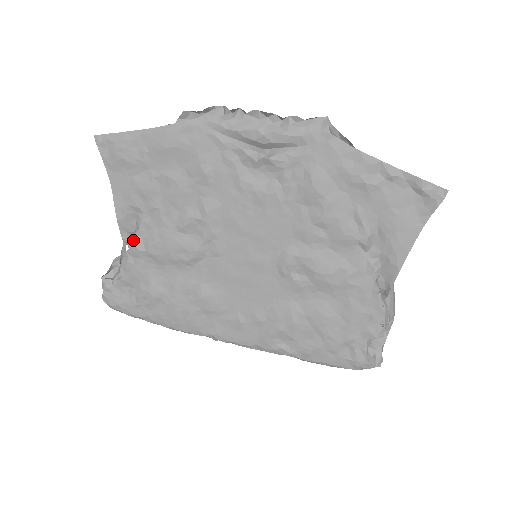
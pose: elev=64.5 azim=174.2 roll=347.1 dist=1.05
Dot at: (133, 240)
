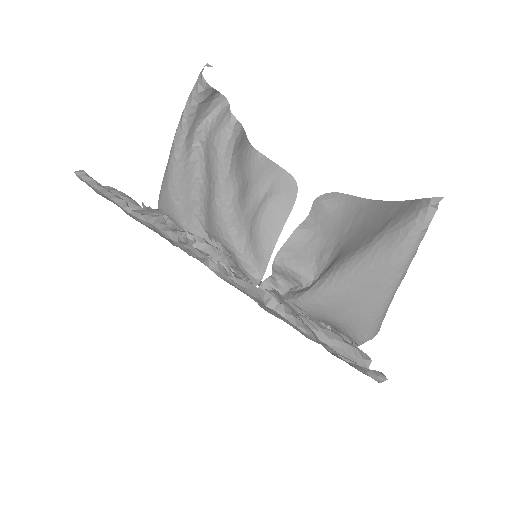
Dot at: occluded
